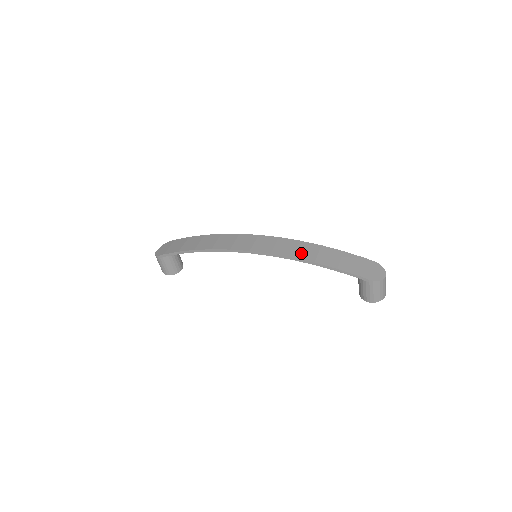
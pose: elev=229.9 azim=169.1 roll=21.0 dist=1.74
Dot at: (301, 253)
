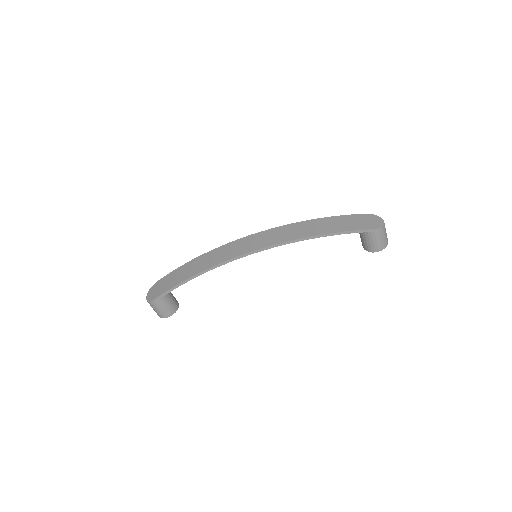
Dot at: (302, 232)
